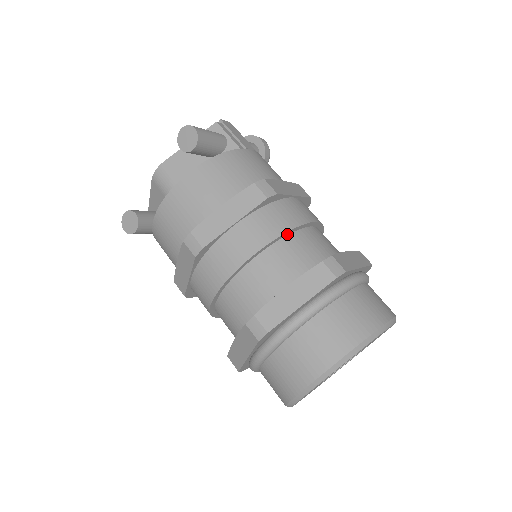
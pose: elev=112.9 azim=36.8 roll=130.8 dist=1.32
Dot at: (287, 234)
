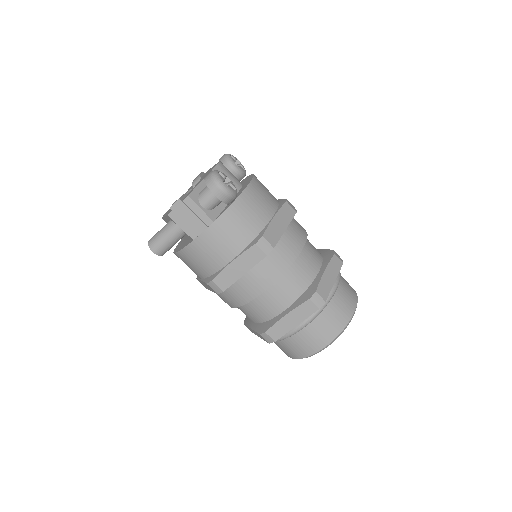
Dot at: occluded
